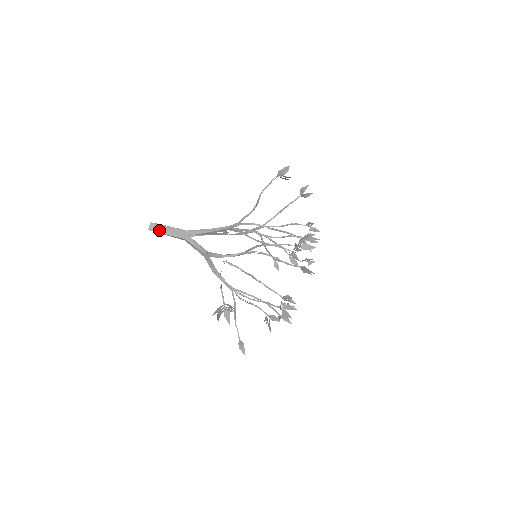
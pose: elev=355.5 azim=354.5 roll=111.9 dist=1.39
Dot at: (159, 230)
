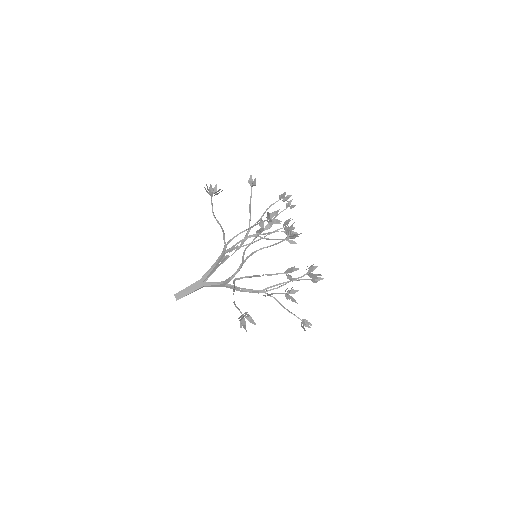
Dot at: (183, 295)
